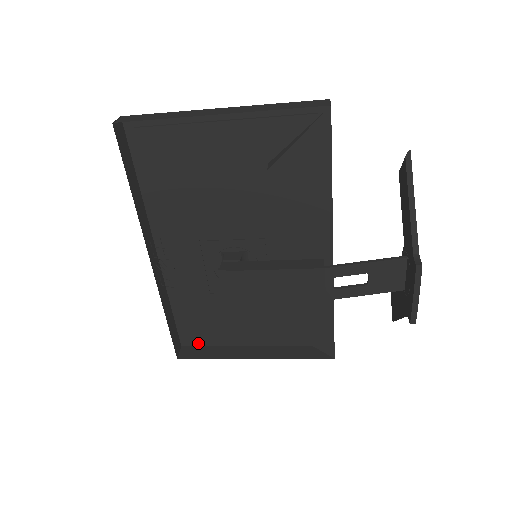
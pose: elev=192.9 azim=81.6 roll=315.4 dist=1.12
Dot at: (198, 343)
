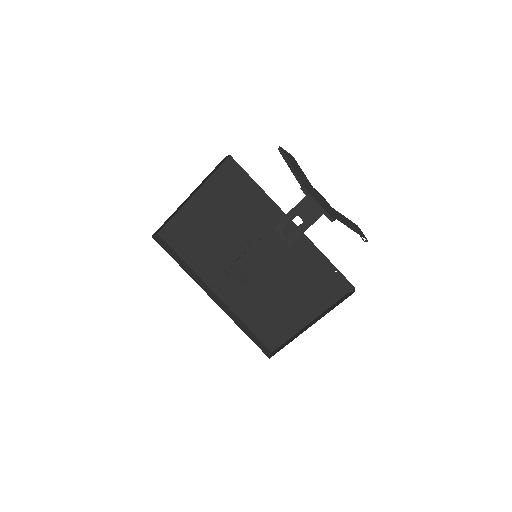
Dot at: (279, 343)
